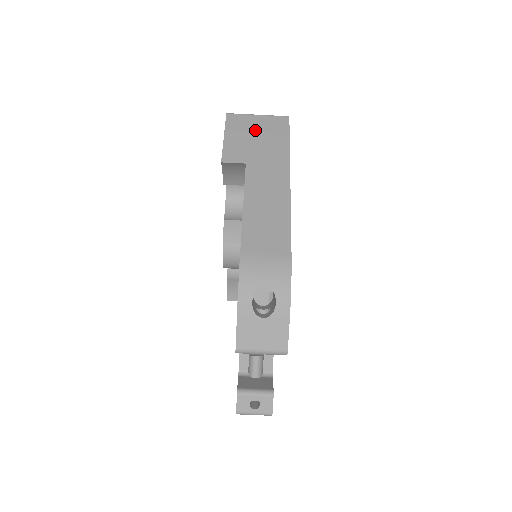
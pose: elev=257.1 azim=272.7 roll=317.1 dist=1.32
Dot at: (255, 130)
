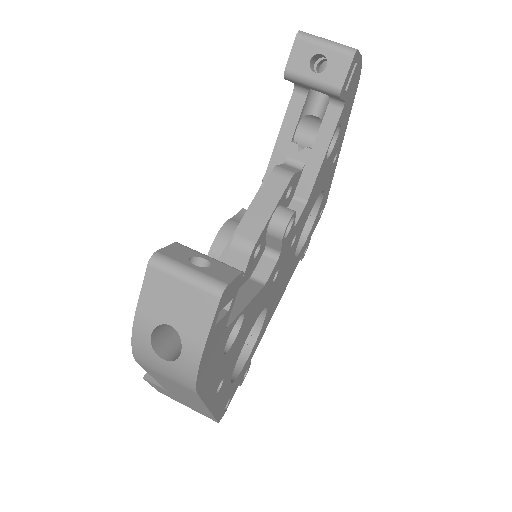
Dot at: occluded
